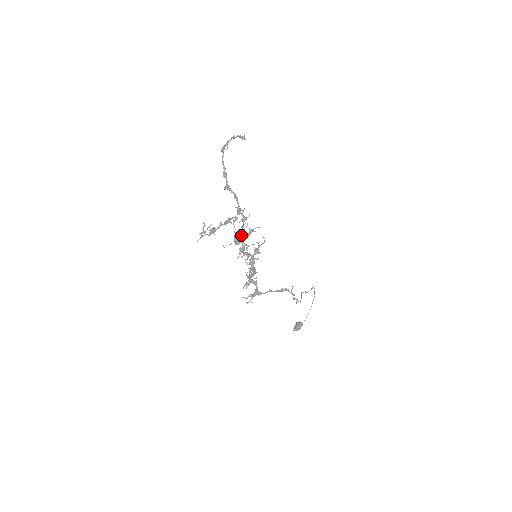
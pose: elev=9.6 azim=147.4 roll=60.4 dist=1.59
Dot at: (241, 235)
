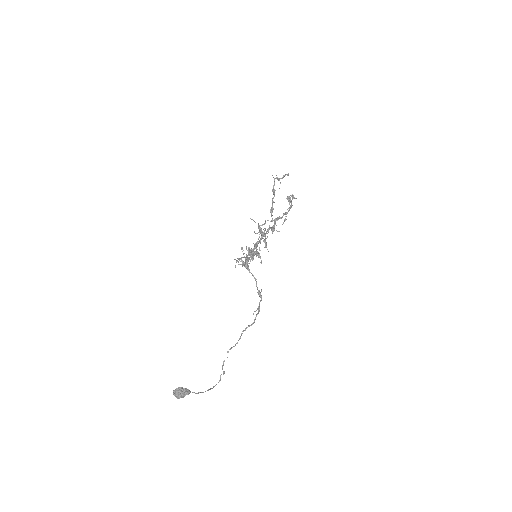
Dot at: (268, 228)
